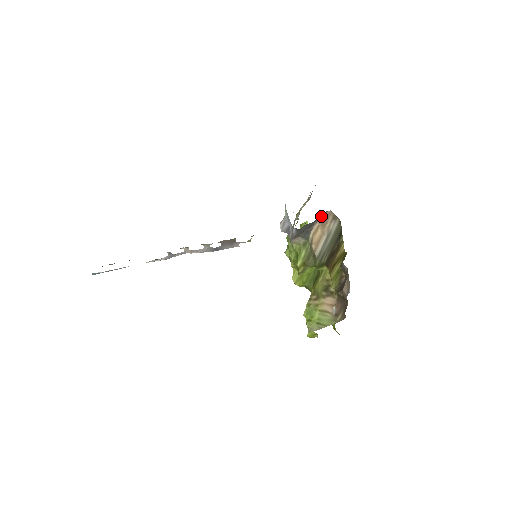
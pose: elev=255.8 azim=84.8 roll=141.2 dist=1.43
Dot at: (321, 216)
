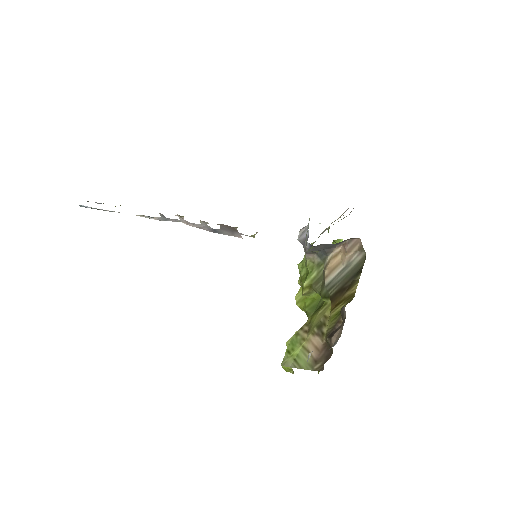
Dot at: (347, 241)
